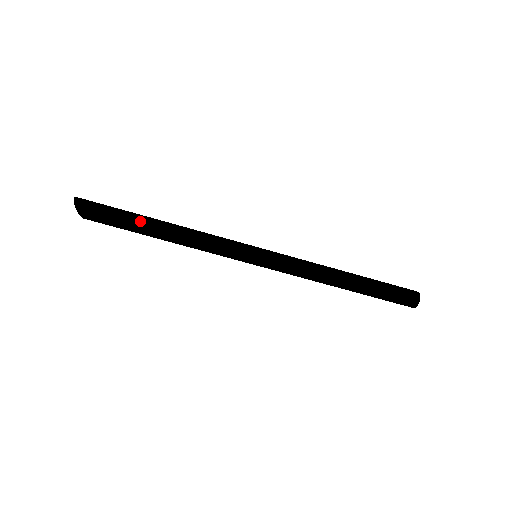
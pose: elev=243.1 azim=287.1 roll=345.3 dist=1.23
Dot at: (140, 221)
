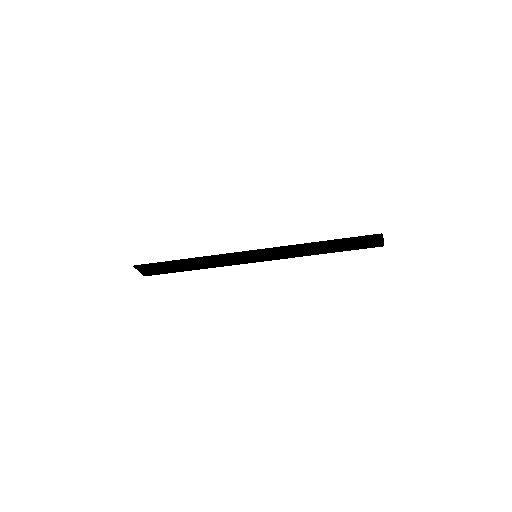
Dot at: (175, 267)
